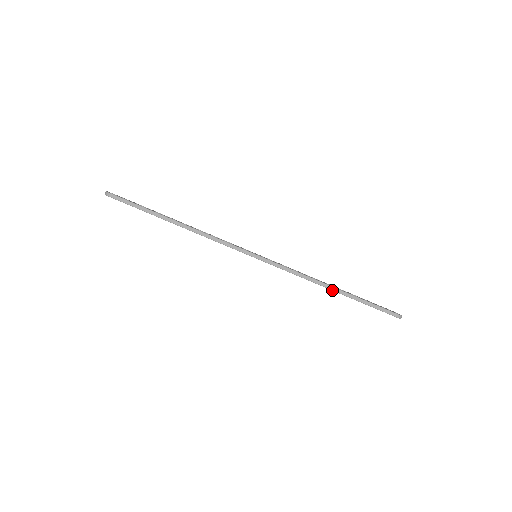
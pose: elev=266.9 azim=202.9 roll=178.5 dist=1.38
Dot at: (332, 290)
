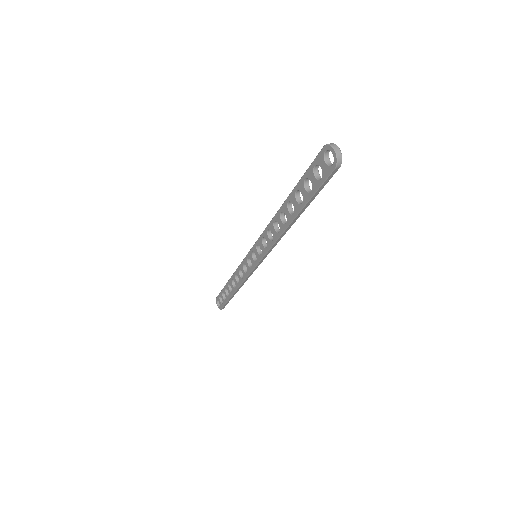
Dot at: (282, 205)
